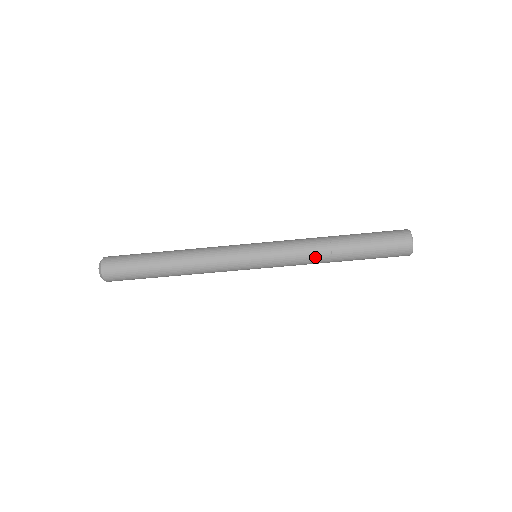
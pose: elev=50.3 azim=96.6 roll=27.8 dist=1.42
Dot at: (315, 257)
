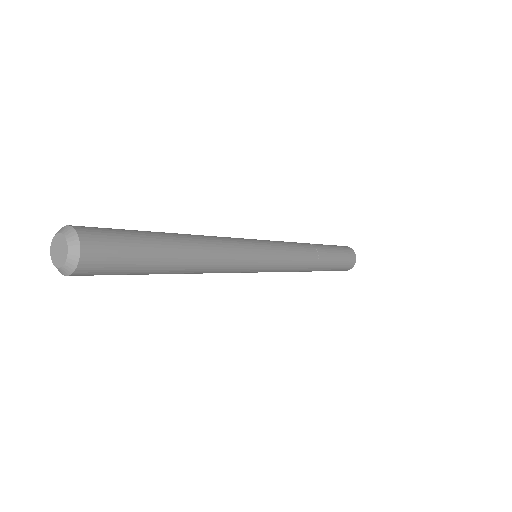
Dot at: (306, 266)
